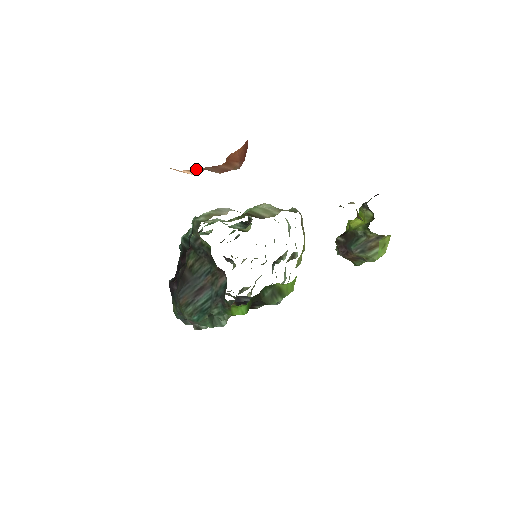
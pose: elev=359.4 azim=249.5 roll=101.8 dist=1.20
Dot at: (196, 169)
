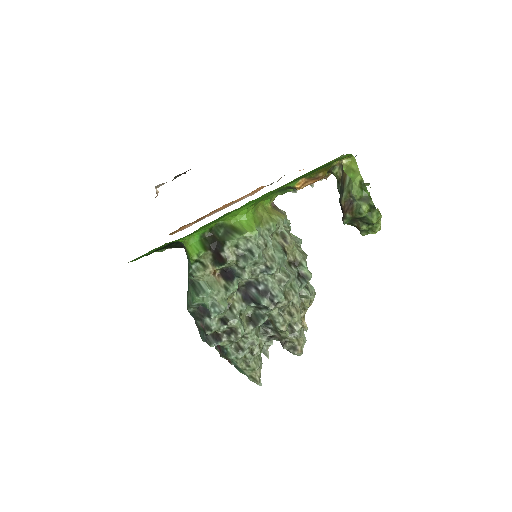
Dot at: occluded
